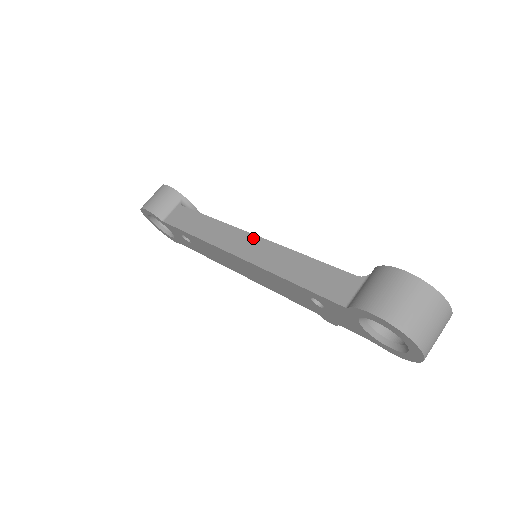
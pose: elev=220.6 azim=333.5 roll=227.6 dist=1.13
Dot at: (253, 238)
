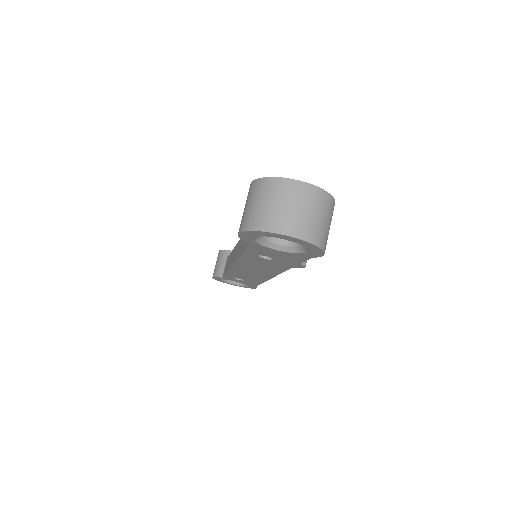
Dot at: occluded
